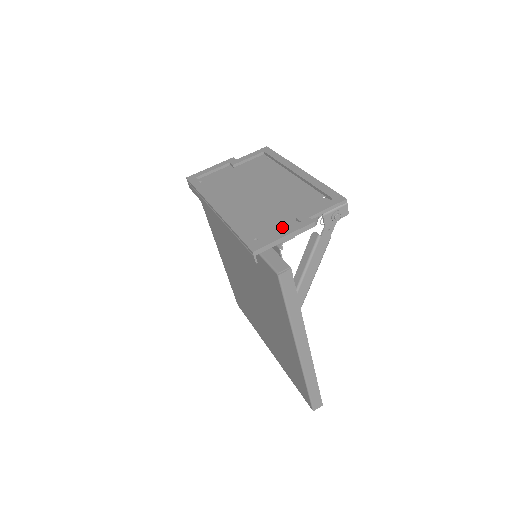
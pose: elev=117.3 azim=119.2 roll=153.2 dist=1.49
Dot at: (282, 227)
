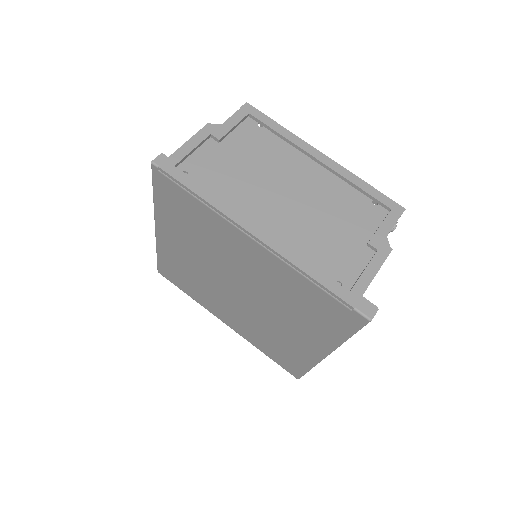
Dot at: (358, 259)
